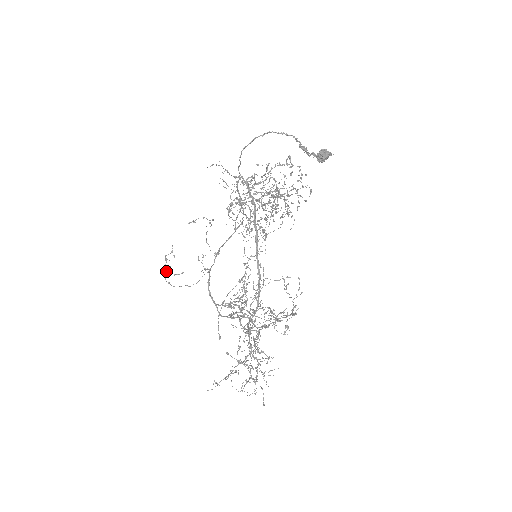
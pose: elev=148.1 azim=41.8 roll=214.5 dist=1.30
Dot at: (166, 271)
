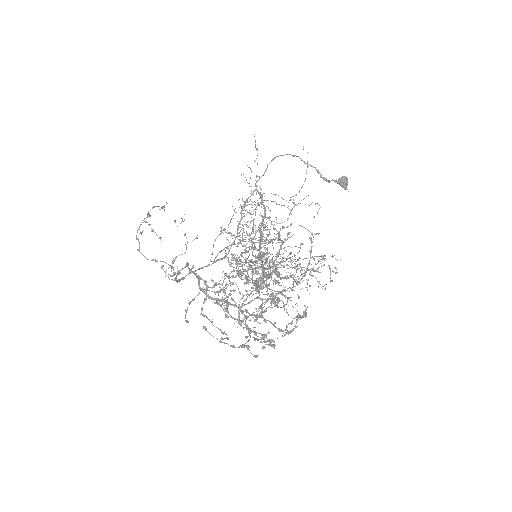
Dot at: occluded
